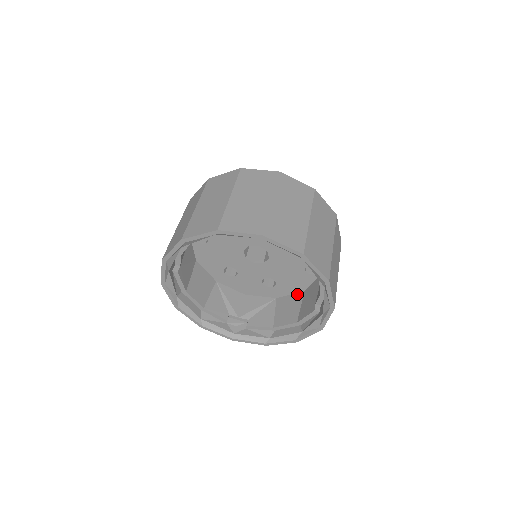
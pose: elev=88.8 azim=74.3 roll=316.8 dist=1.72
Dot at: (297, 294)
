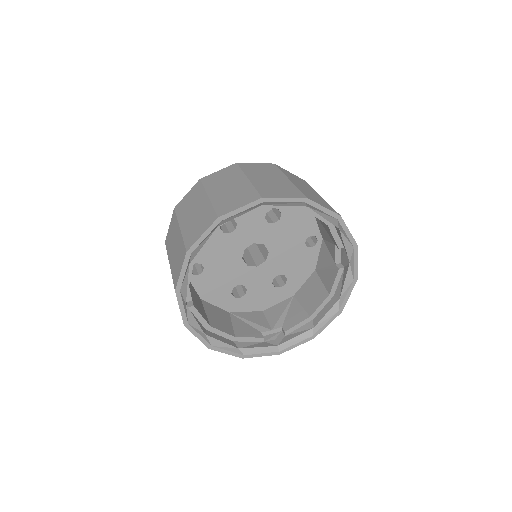
Dot at: (310, 277)
